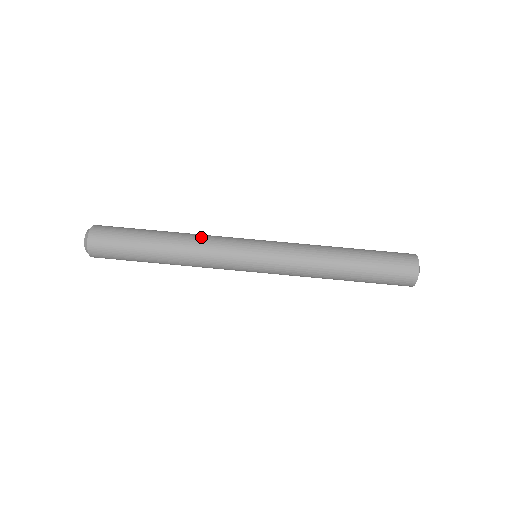
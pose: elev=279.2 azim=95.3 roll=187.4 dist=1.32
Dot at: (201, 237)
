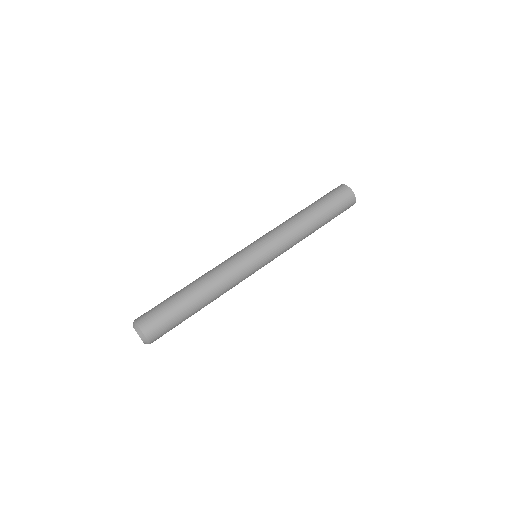
Dot at: occluded
